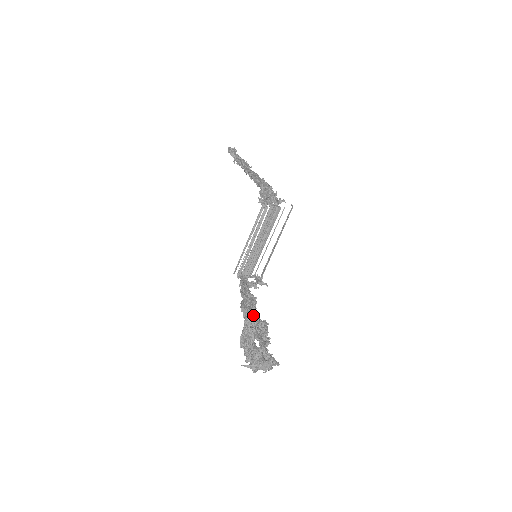
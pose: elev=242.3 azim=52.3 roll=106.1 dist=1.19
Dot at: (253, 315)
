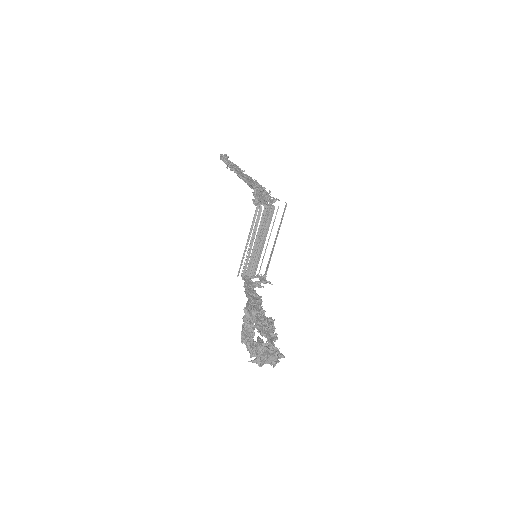
Dot at: (250, 311)
